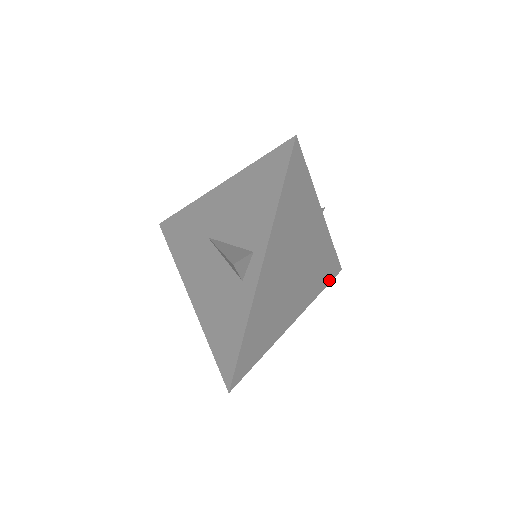
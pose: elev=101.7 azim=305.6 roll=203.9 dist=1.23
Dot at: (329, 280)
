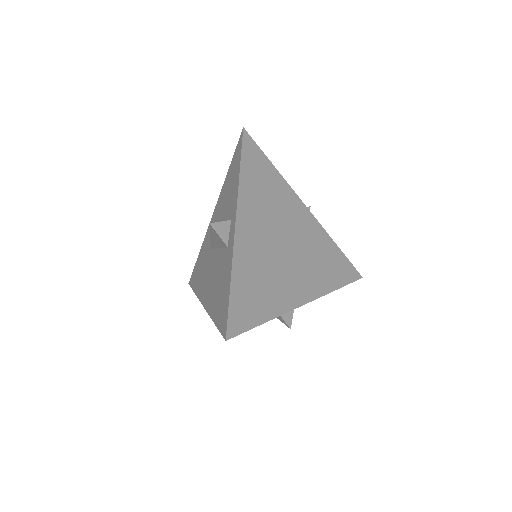
Dot at: (346, 281)
